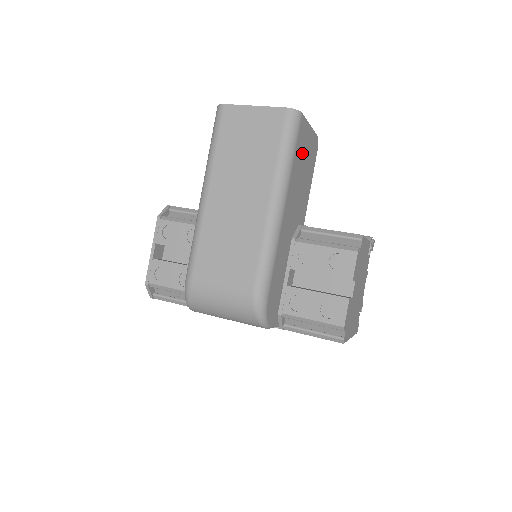
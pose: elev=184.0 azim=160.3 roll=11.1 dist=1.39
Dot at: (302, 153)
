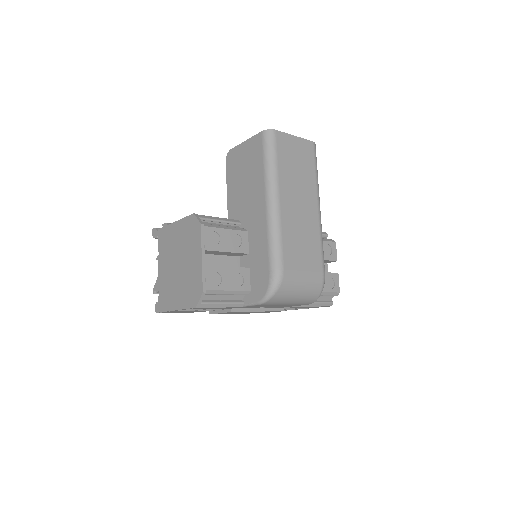
Dot at: occluded
